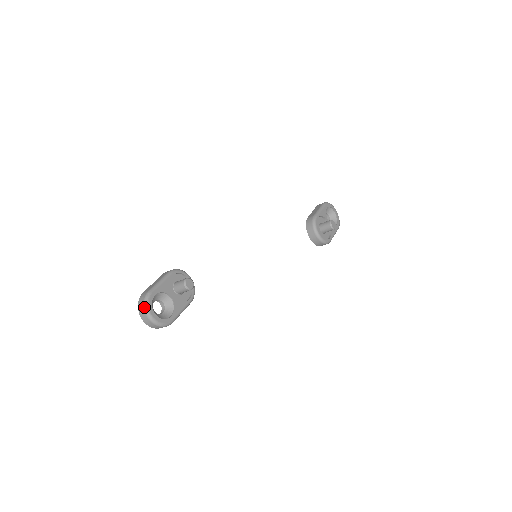
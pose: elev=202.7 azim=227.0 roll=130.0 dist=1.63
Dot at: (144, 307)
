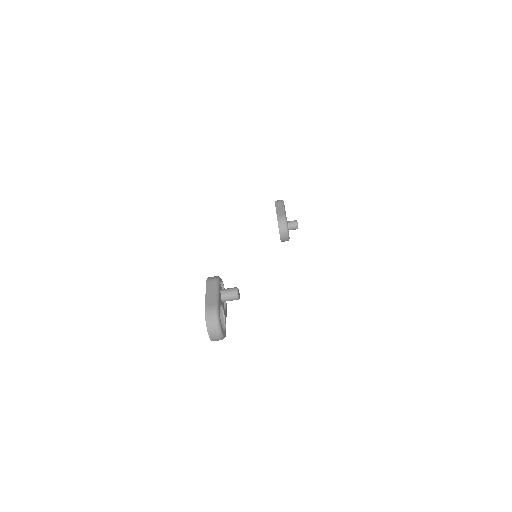
Dot at: (217, 323)
